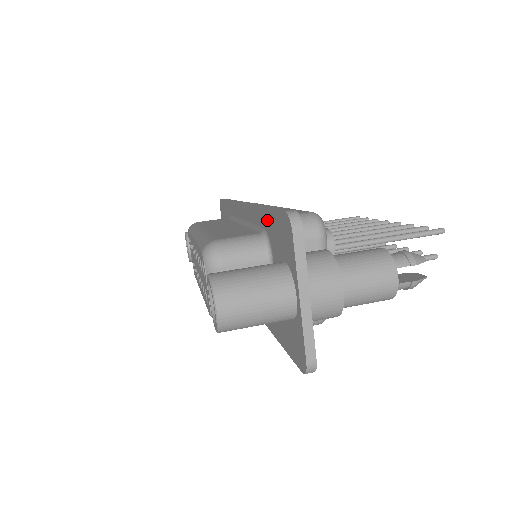
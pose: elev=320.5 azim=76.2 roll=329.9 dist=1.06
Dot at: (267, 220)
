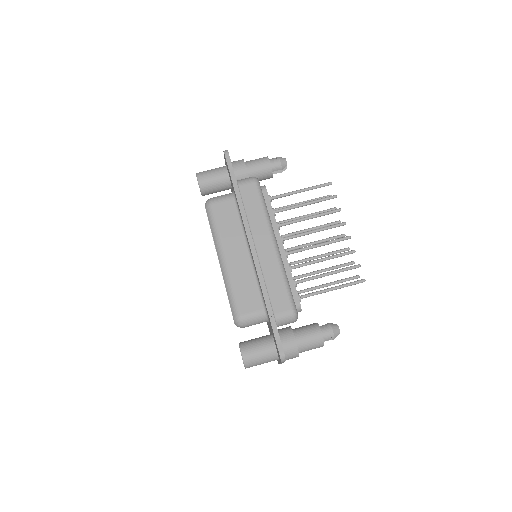
Dot at: occluded
